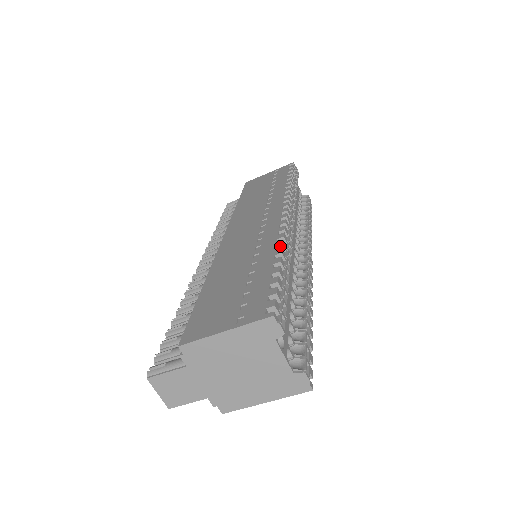
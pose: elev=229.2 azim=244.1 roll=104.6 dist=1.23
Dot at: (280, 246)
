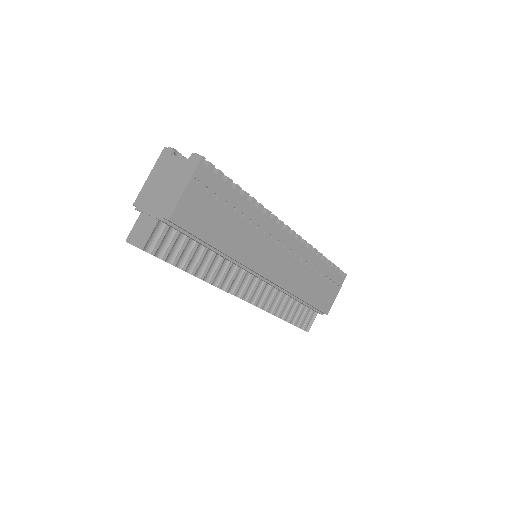
Dot at: occluded
